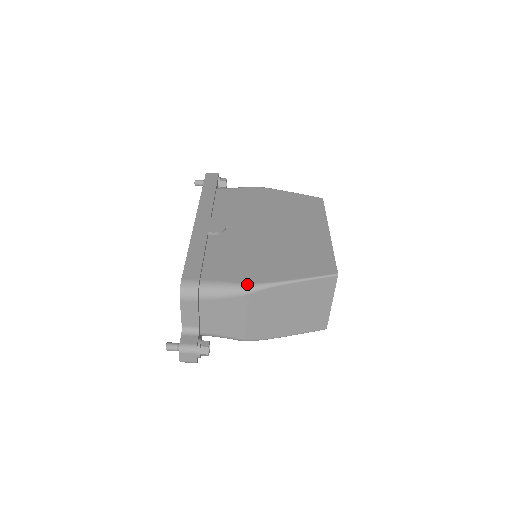
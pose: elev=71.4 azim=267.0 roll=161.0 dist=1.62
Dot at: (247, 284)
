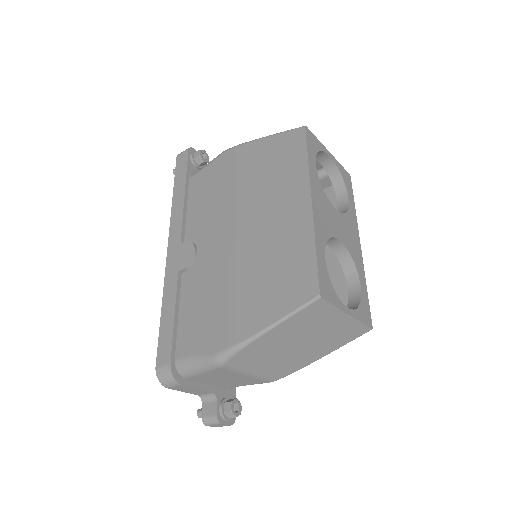
Dot at: (215, 354)
